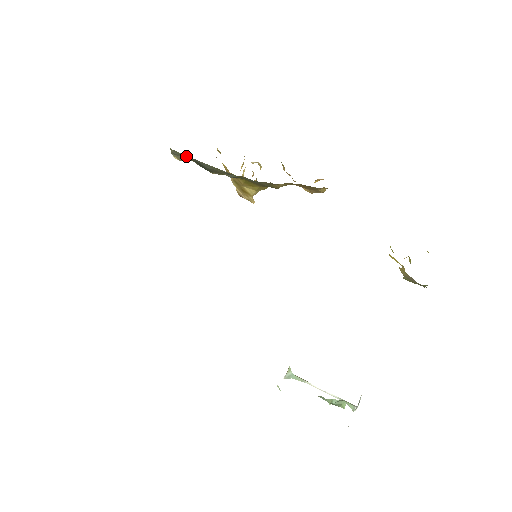
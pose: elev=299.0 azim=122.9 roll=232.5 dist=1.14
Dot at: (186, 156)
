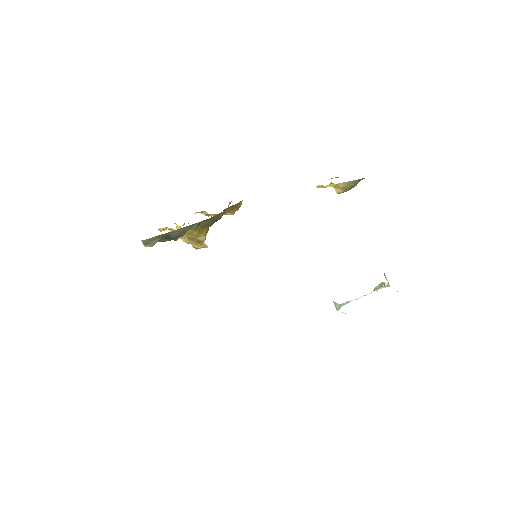
Dot at: (157, 237)
